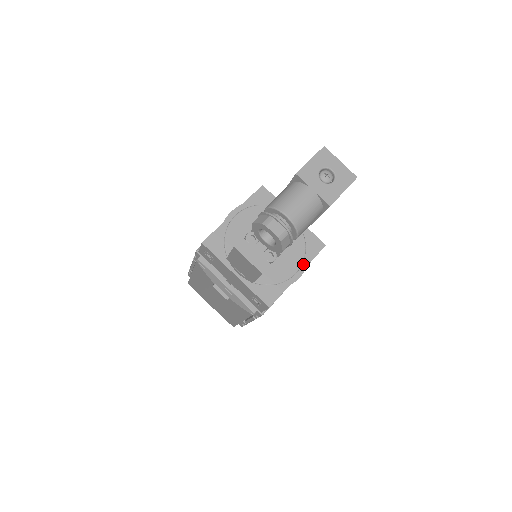
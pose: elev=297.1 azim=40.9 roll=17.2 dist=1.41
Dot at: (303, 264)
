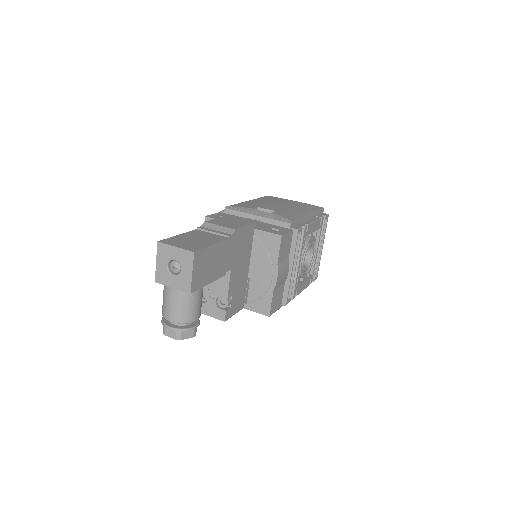
Dot at: (273, 265)
